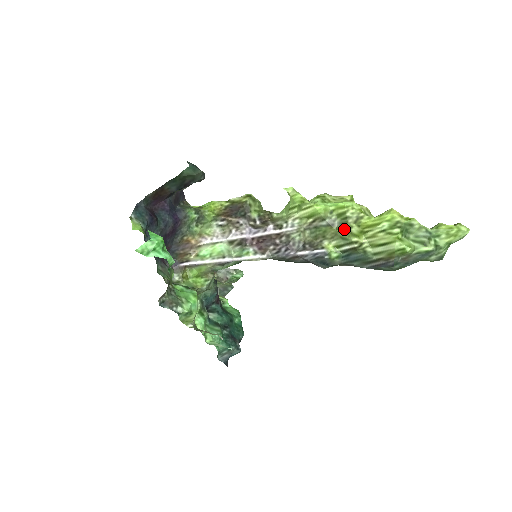
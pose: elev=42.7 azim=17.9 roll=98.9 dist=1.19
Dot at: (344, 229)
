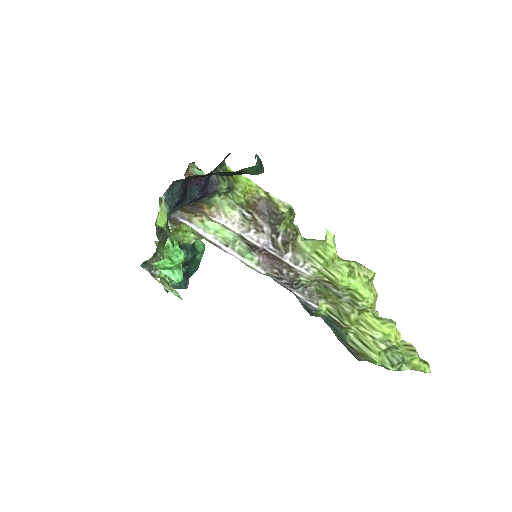
Dot at: (346, 309)
